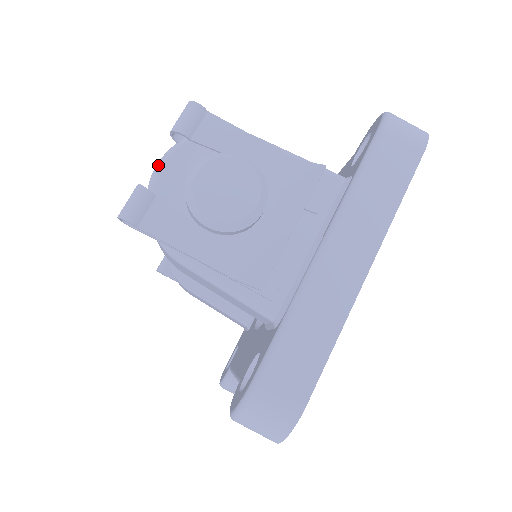
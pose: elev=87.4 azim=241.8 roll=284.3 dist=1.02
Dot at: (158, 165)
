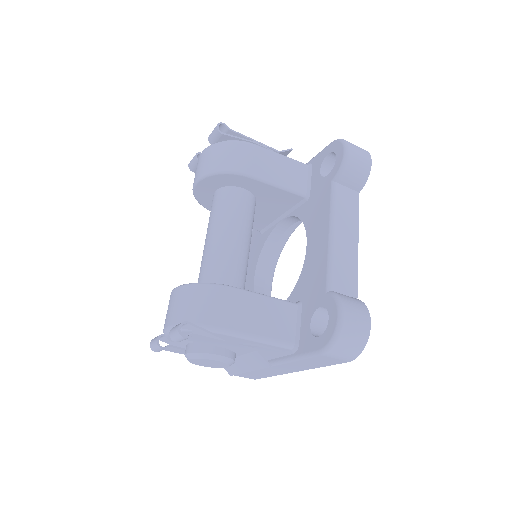
Dot at: (166, 332)
